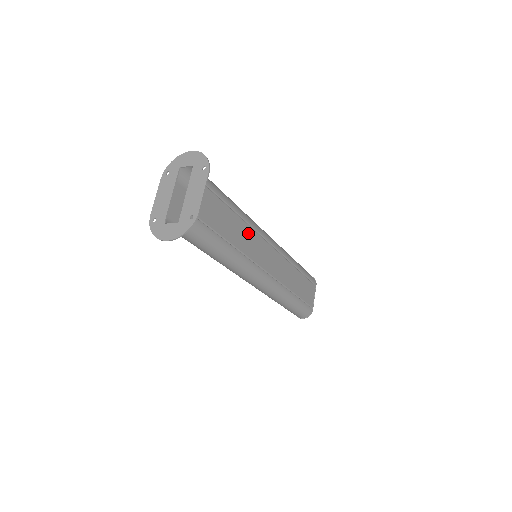
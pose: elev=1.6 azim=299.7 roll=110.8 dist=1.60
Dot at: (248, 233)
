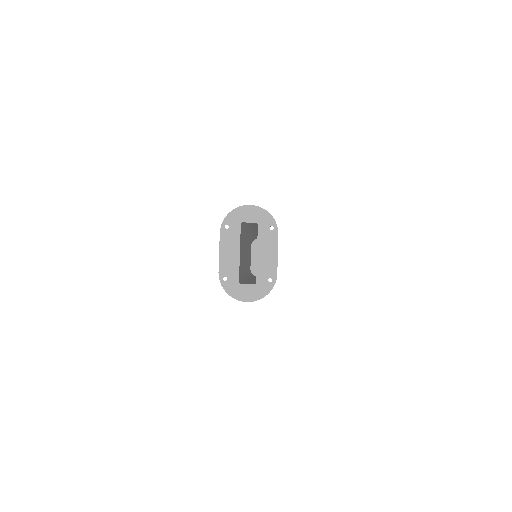
Dot at: occluded
